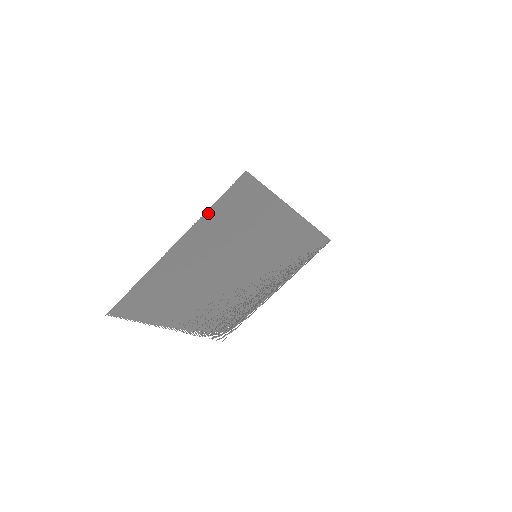
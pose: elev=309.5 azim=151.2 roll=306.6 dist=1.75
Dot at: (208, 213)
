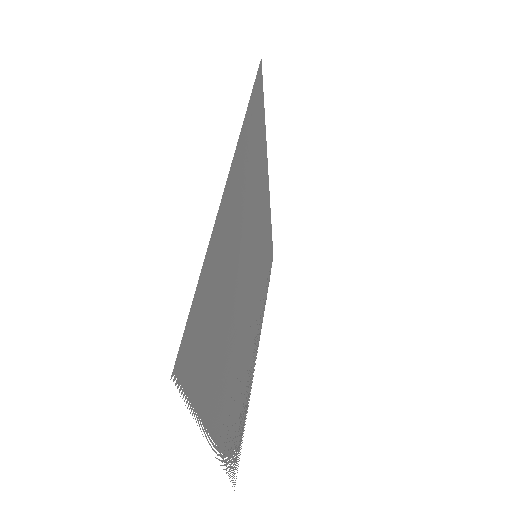
Dot at: (246, 117)
